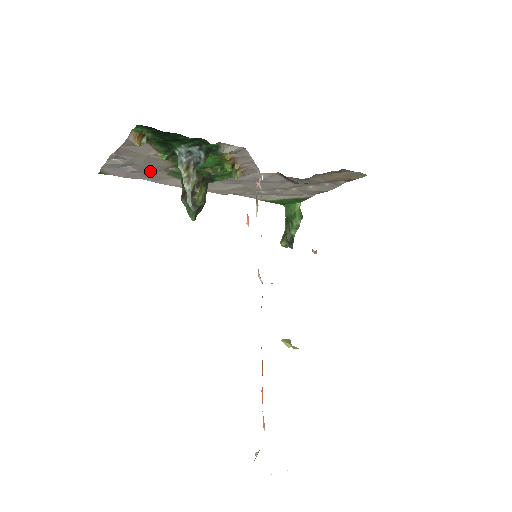
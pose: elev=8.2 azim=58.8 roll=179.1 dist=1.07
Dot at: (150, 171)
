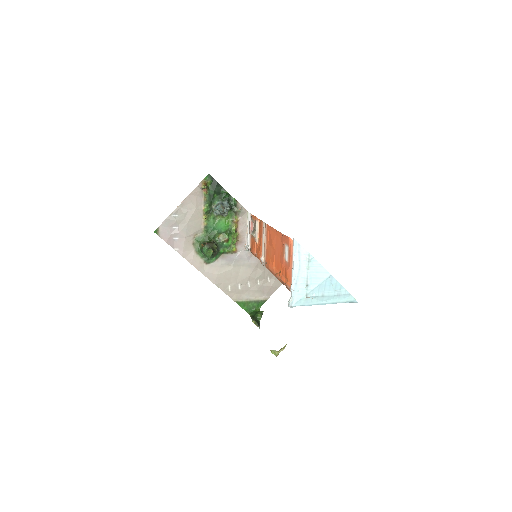
Dot at: (187, 233)
